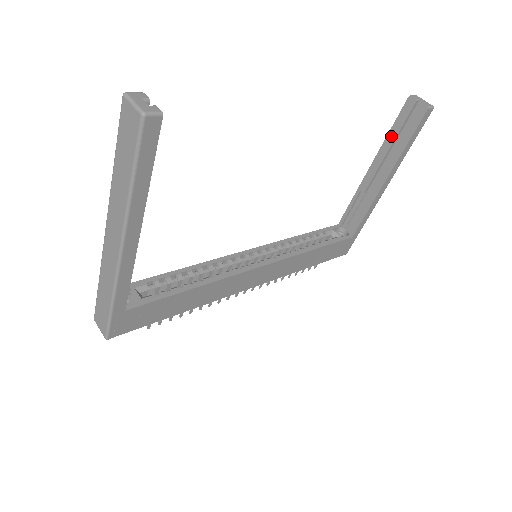
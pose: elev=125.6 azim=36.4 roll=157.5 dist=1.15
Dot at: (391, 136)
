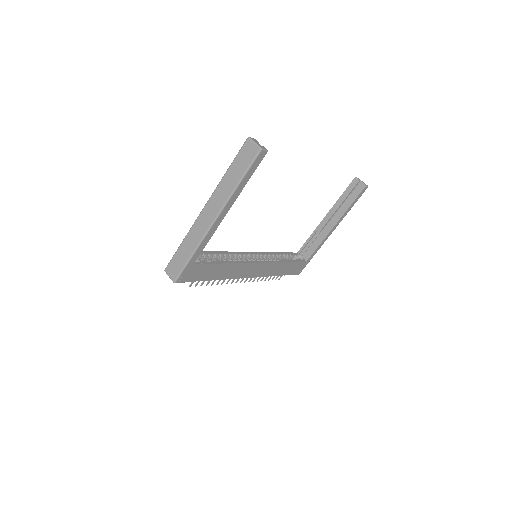
Dot at: (341, 199)
